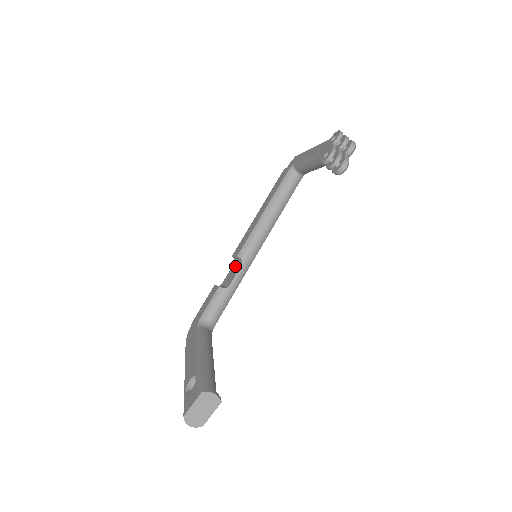
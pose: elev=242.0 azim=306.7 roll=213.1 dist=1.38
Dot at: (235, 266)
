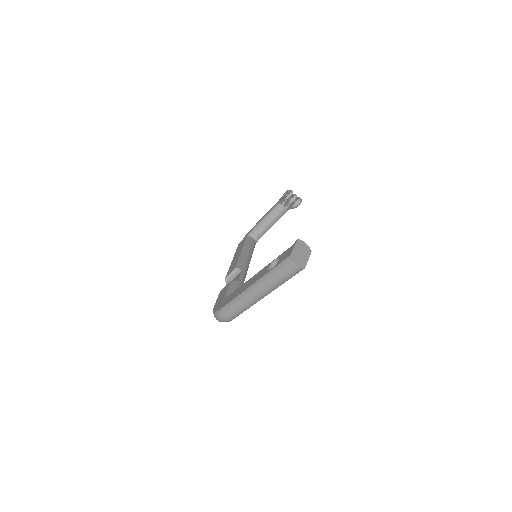
Dot at: occluded
